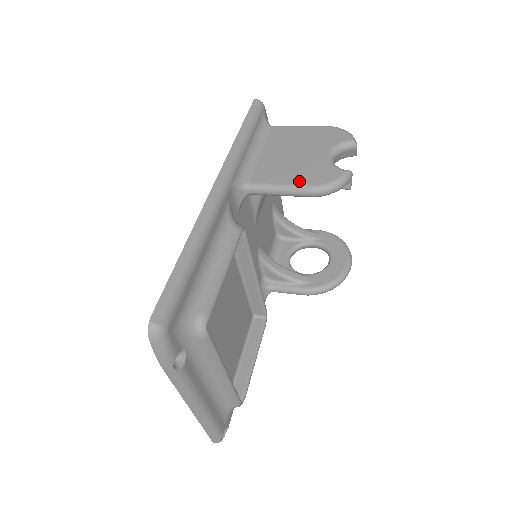
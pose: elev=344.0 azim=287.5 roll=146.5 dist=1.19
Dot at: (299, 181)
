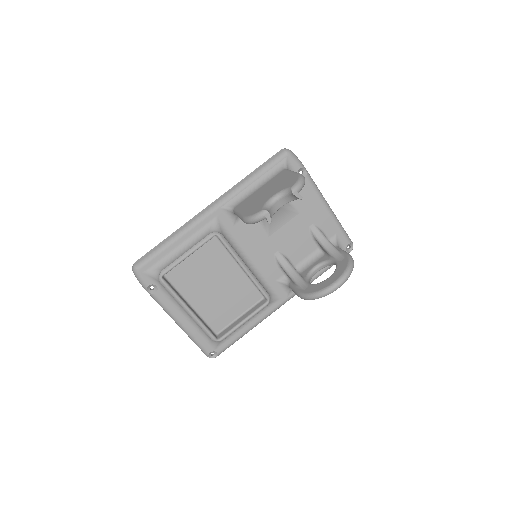
Dot at: (245, 211)
